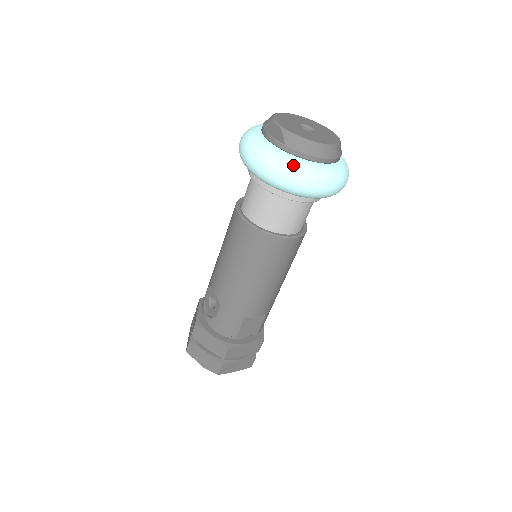
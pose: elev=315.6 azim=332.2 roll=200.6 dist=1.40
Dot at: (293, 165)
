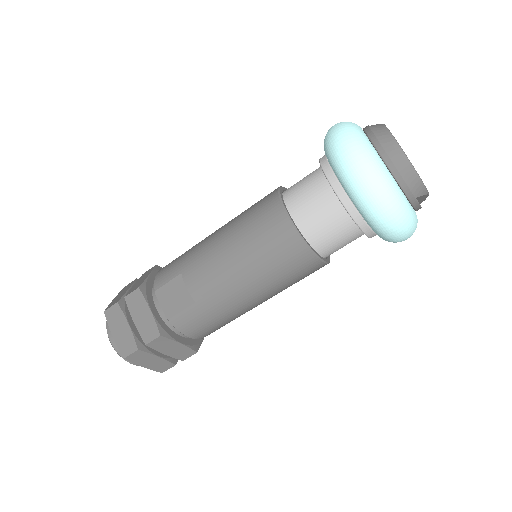
Dot at: (355, 129)
